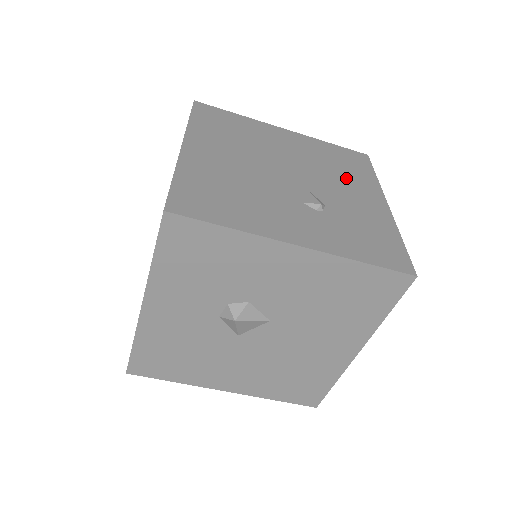
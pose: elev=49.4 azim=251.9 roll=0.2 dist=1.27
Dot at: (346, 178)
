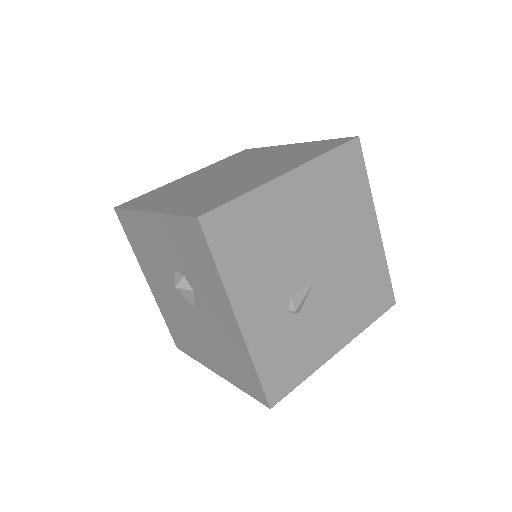
Dot at: (349, 306)
